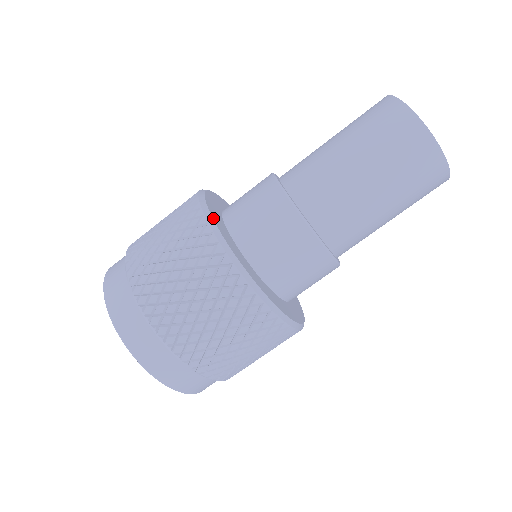
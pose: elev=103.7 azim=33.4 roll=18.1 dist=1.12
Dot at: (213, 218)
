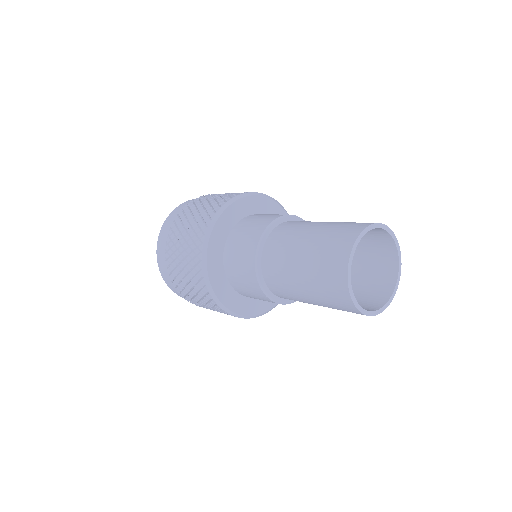
Dot at: (212, 232)
